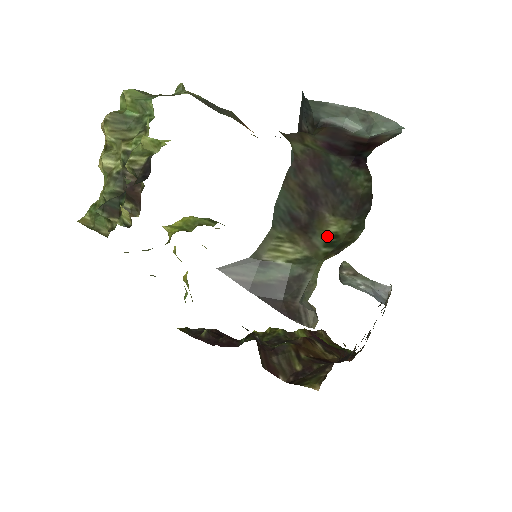
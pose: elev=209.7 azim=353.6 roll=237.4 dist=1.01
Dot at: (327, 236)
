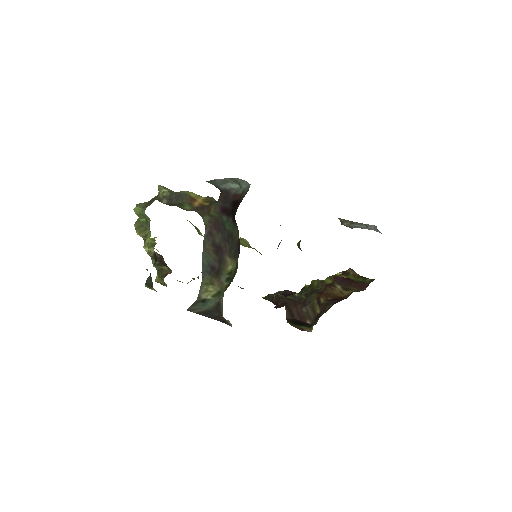
Dot at: (227, 274)
